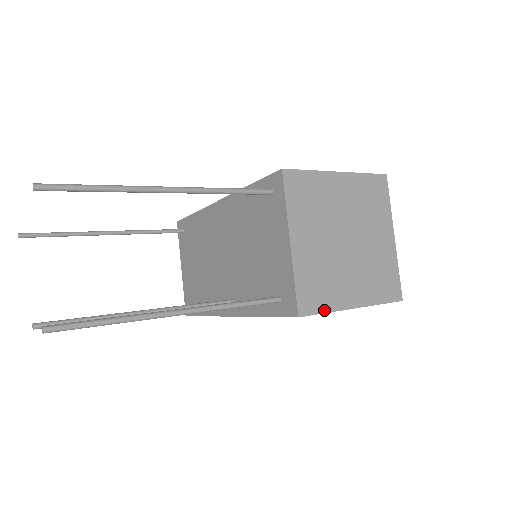
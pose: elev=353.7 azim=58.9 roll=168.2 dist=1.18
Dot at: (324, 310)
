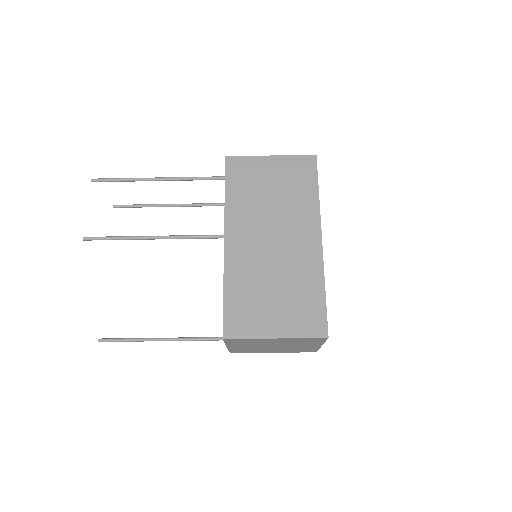
Dot at: (245, 157)
